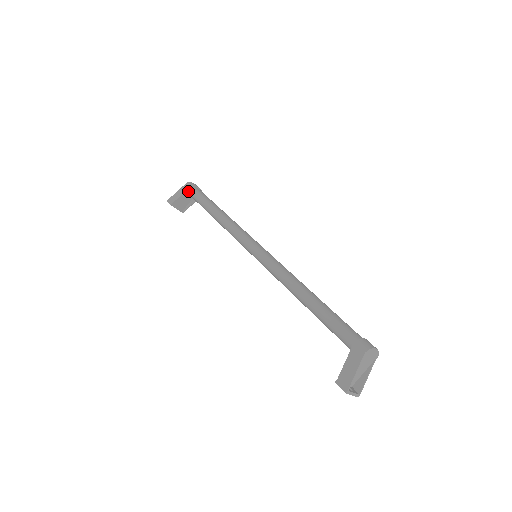
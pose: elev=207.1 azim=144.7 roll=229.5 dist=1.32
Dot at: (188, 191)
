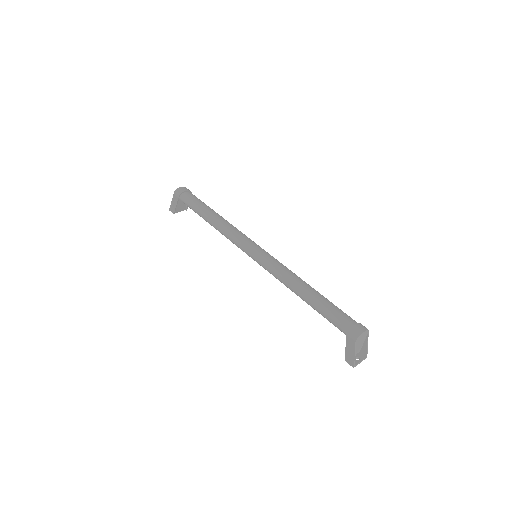
Dot at: (179, 200)
